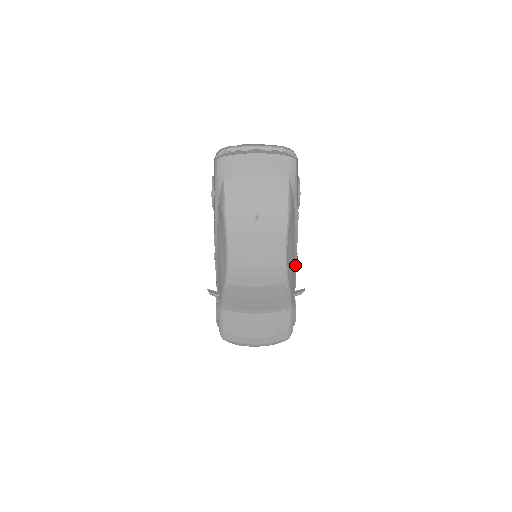
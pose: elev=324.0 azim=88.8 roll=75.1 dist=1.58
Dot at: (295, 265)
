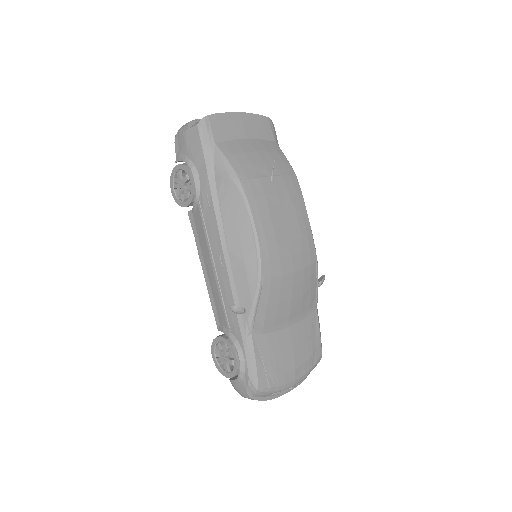
Dot at: occluded
